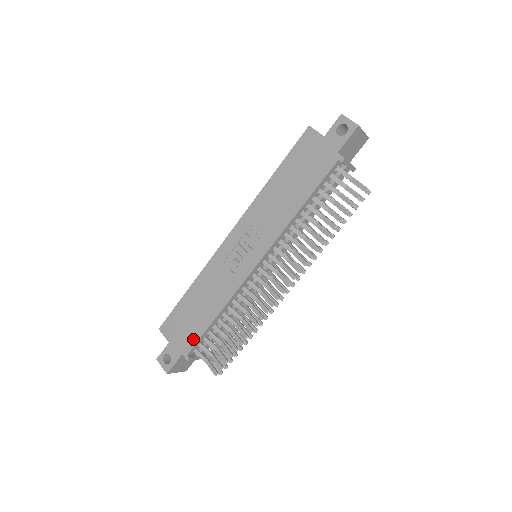
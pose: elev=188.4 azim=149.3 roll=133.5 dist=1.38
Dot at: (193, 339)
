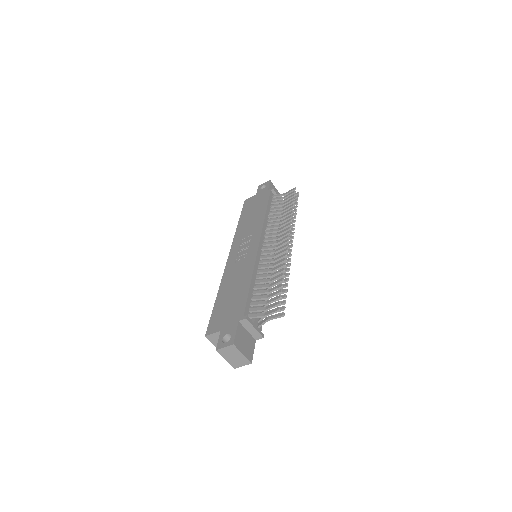
Dot at: (241, 306)
